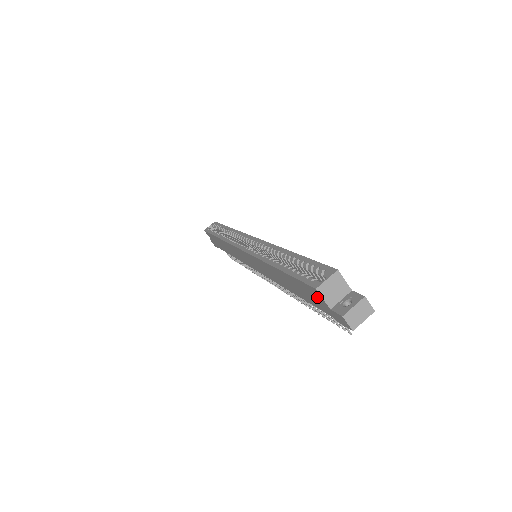
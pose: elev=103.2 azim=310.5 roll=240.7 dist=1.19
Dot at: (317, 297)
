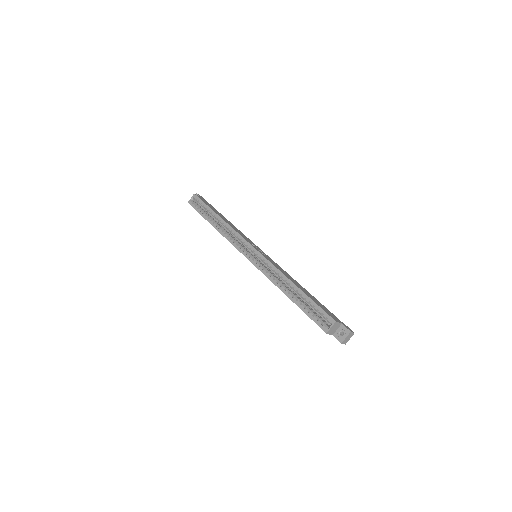
Dot at: occluded
